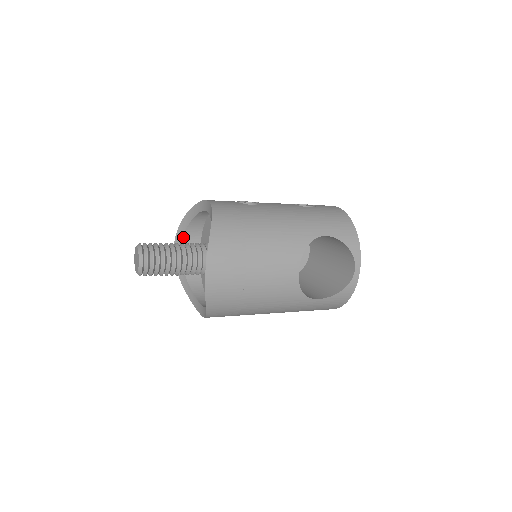
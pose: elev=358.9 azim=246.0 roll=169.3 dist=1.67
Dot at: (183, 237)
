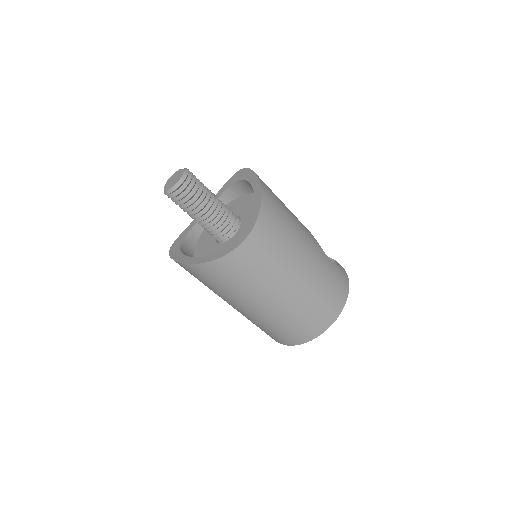
Dot at: (180, 248)
